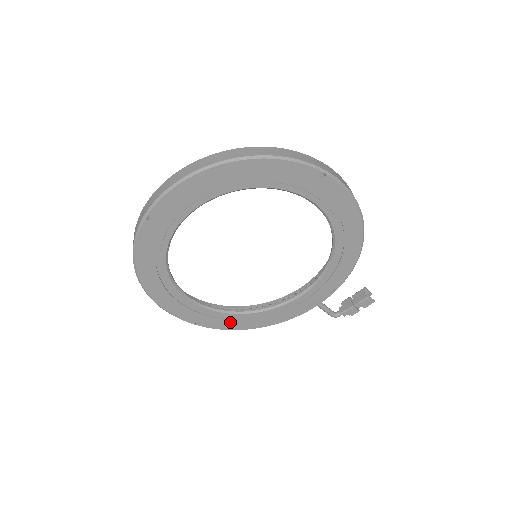
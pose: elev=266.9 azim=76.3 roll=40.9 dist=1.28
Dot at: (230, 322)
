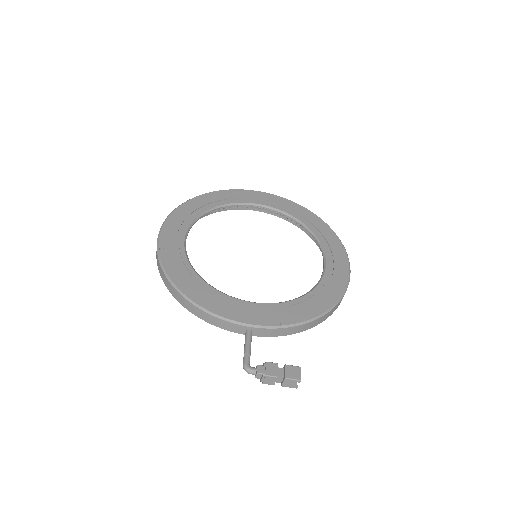
Dot at: (179, 270)
